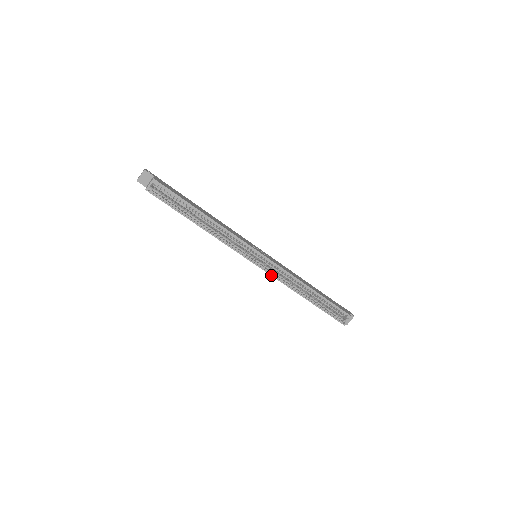
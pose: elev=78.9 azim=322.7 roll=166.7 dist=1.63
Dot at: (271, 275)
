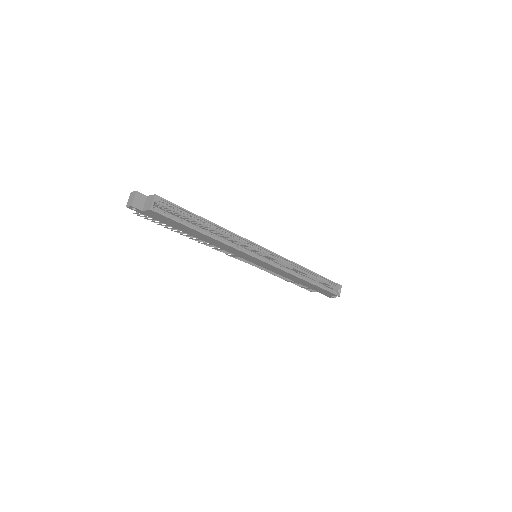
Dot at: (278, 268)
